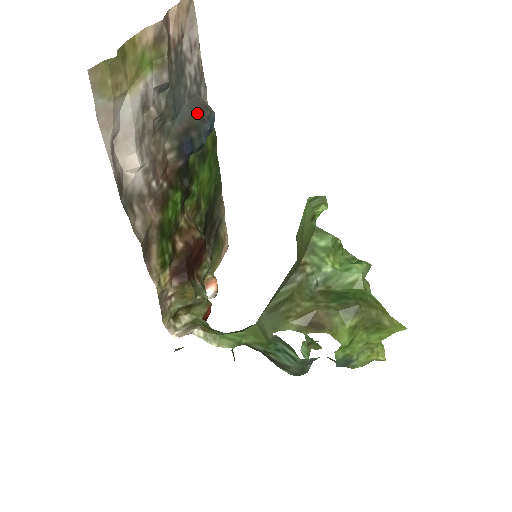
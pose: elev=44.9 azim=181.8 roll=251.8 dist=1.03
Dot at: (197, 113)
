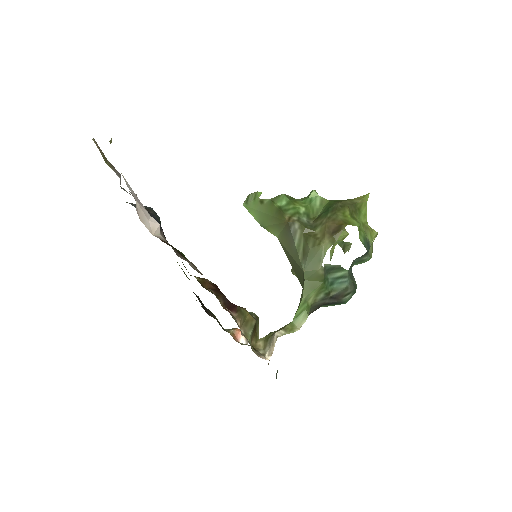
Dot at: occluded
